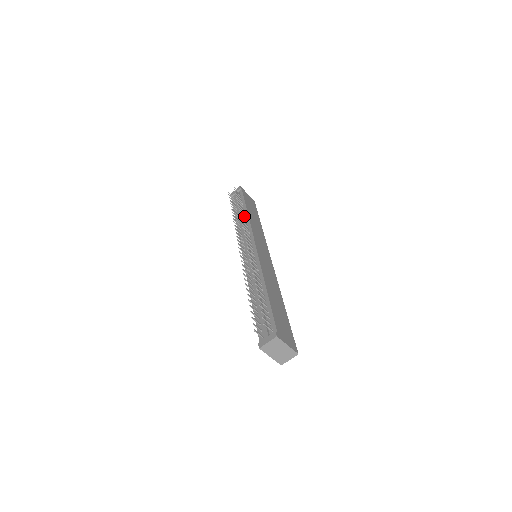
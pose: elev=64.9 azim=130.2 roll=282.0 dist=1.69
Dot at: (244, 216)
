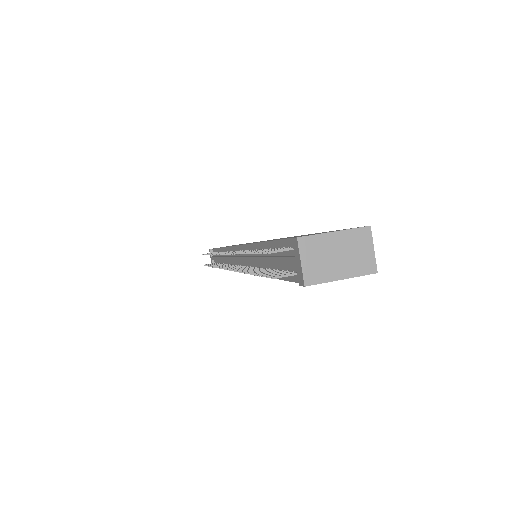
Dot at: occluded
